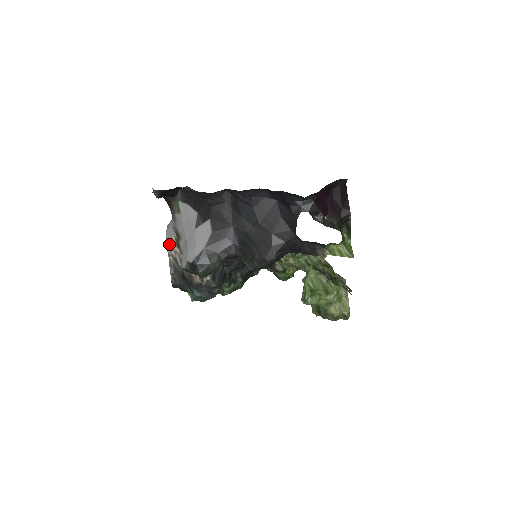
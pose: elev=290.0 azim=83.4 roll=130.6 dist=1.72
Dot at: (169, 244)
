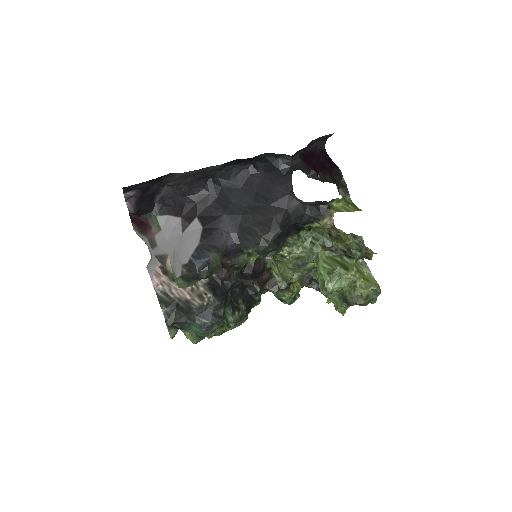
Dot at: (153, 277)
